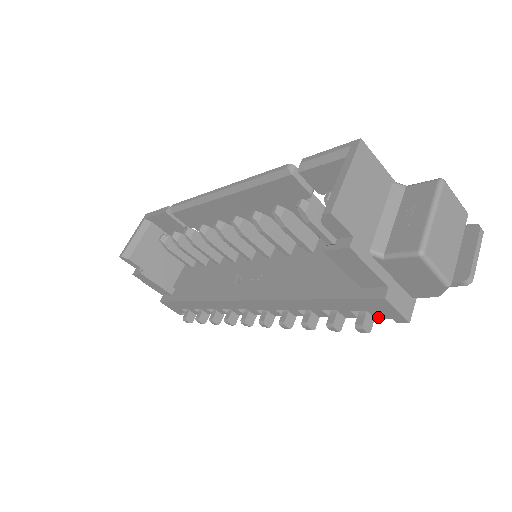
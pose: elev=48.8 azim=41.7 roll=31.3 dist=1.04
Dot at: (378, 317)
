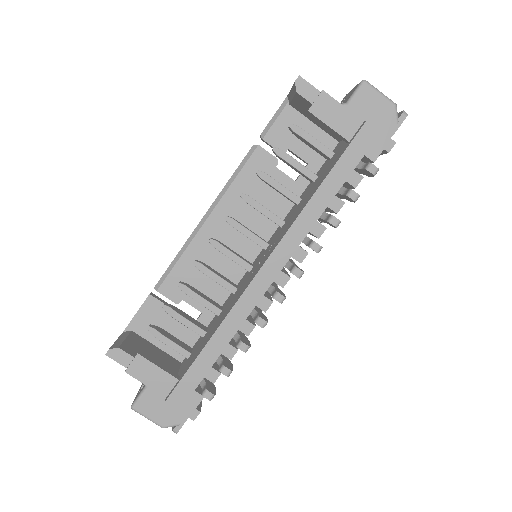
Dot at: (375, 158)
